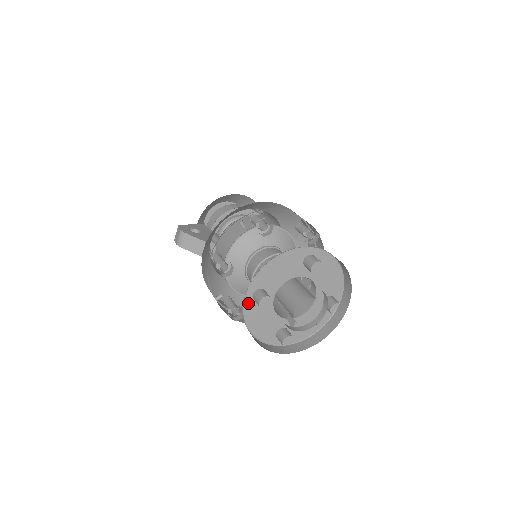
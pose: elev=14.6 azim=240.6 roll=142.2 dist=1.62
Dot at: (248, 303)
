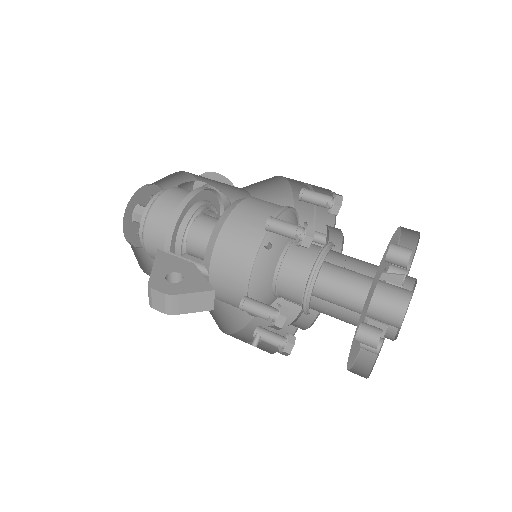
Dot at: (351, 349)
